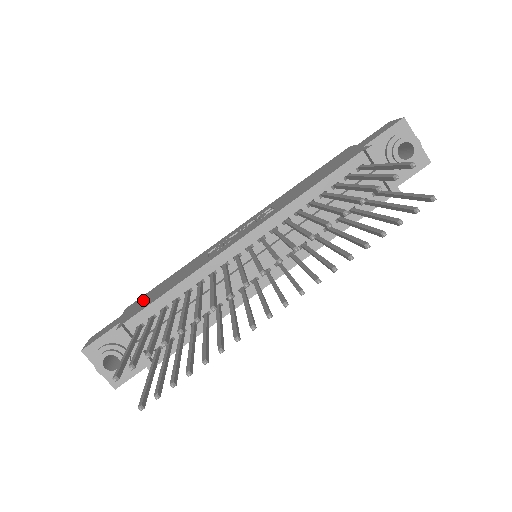
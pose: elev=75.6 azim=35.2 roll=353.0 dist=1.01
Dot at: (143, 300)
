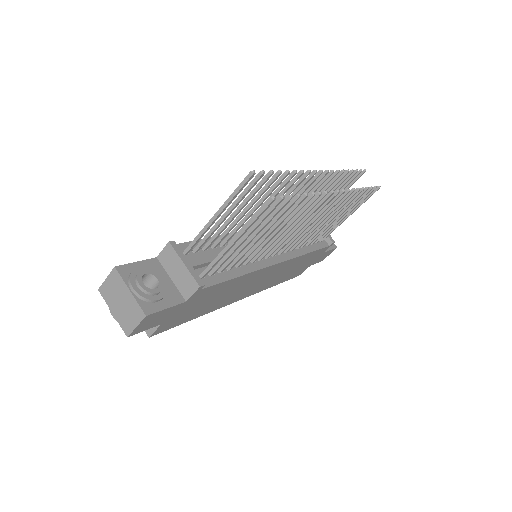
Dot at: occluded
